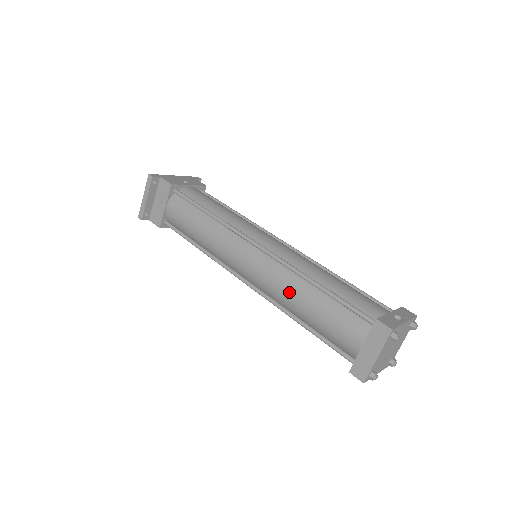
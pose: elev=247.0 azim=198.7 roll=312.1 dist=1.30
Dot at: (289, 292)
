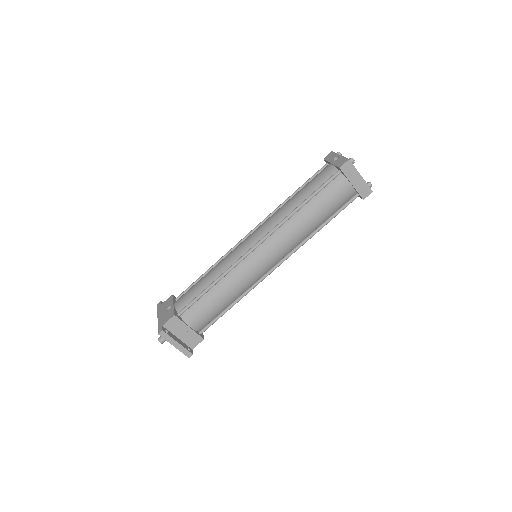
Dot at: (300, 228)
